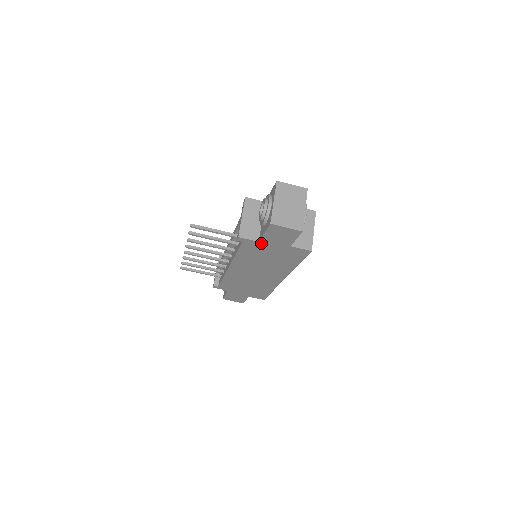
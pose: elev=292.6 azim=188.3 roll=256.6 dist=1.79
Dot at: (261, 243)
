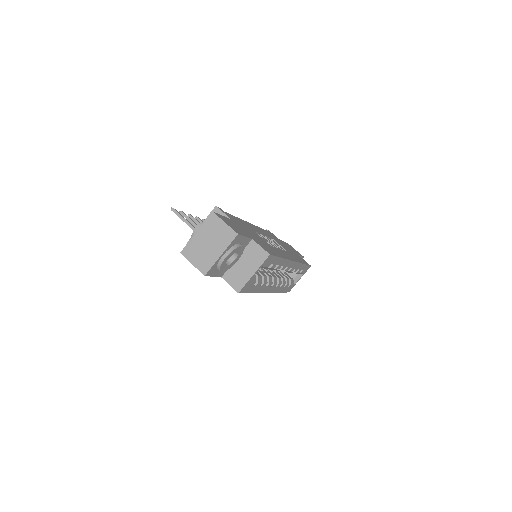
Dot at: occluded
